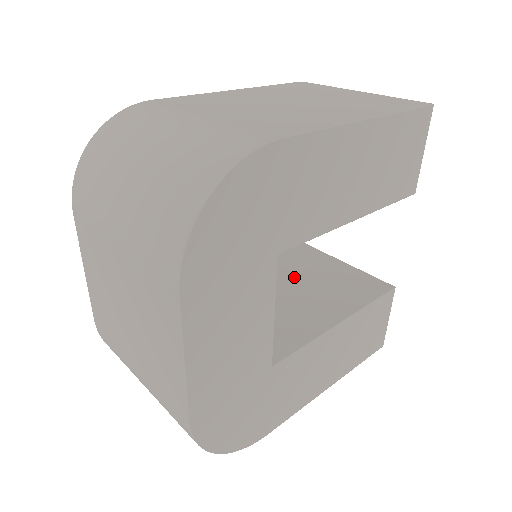
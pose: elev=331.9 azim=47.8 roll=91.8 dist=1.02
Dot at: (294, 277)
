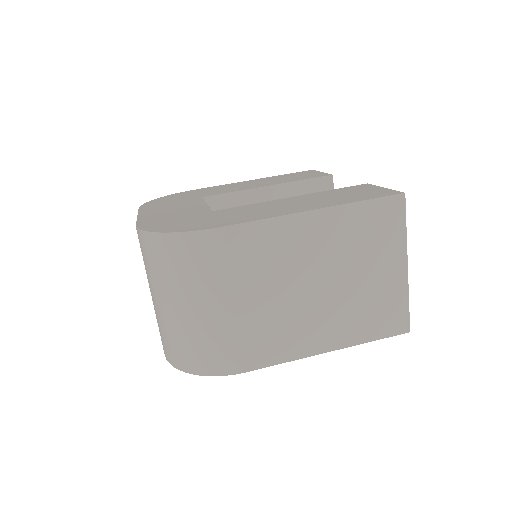
Dot at: occluded
